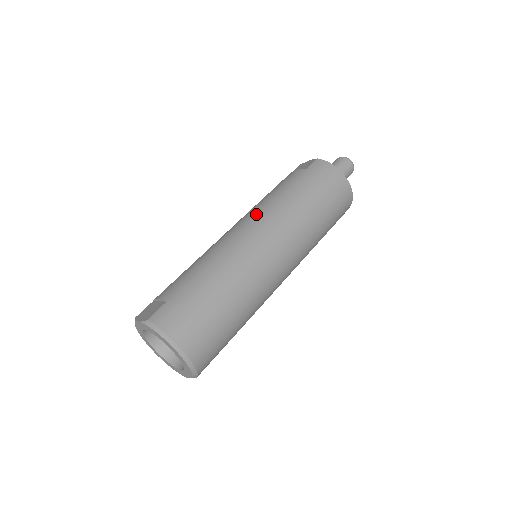
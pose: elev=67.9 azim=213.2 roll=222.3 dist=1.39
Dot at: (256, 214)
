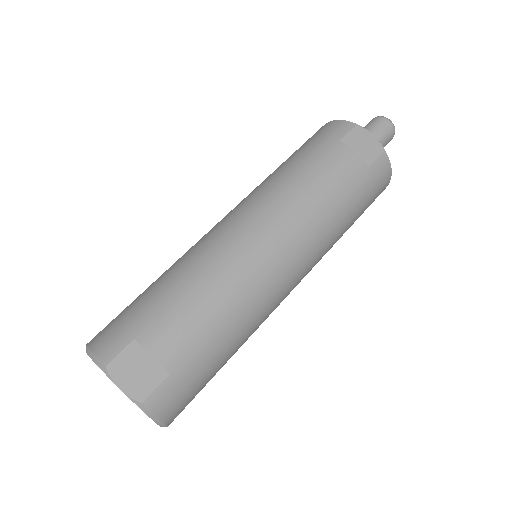
Dot at: (299, 235)
